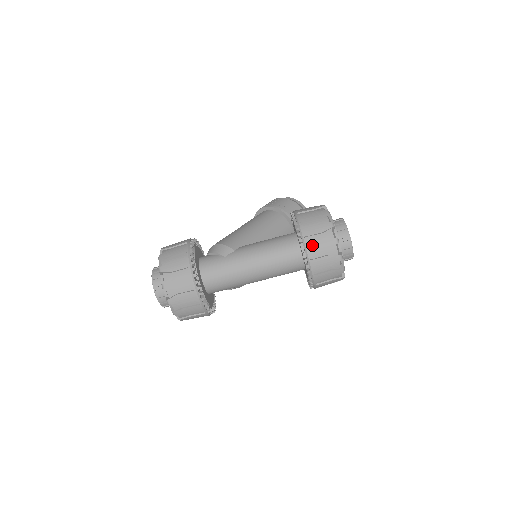
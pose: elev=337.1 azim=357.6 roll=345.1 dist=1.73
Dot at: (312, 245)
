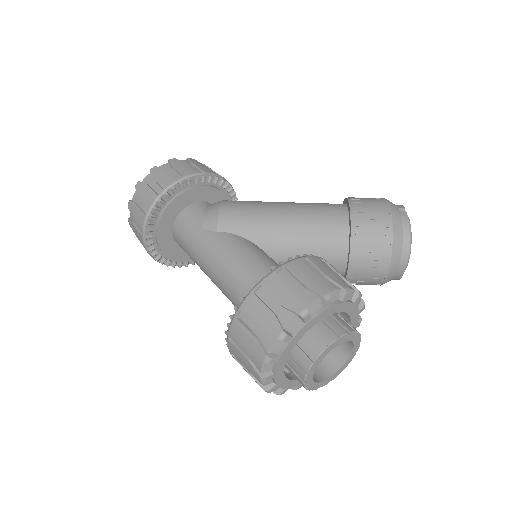
Dot at: (239, 328)
